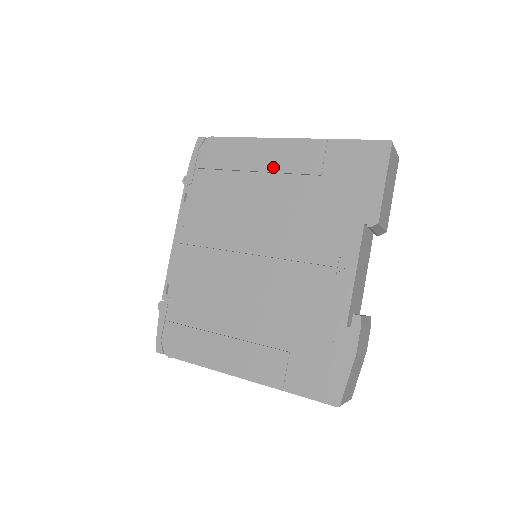
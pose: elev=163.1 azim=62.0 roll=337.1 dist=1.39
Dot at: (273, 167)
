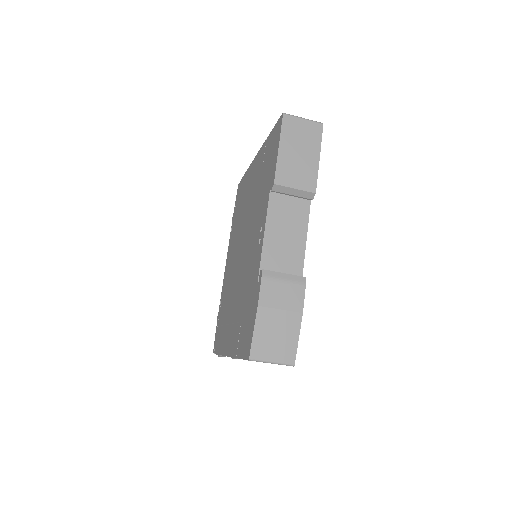
Dot at: (252, 180)
